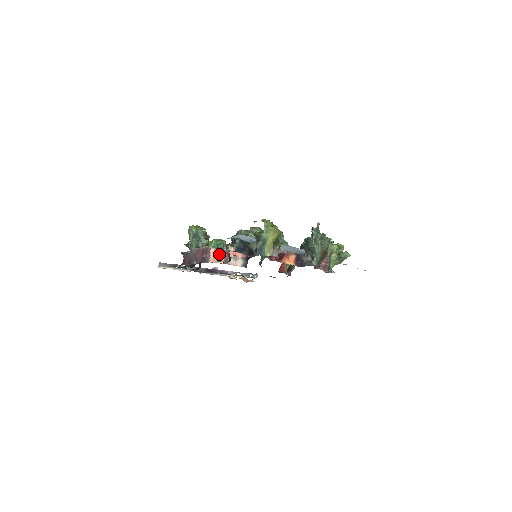
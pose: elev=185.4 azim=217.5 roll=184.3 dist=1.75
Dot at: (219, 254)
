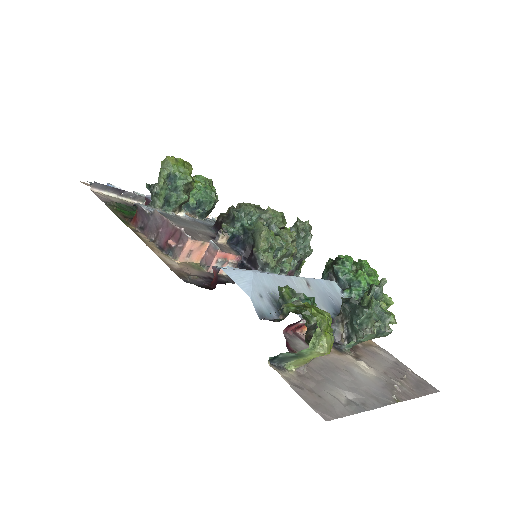
Dot at: (199, 248)
